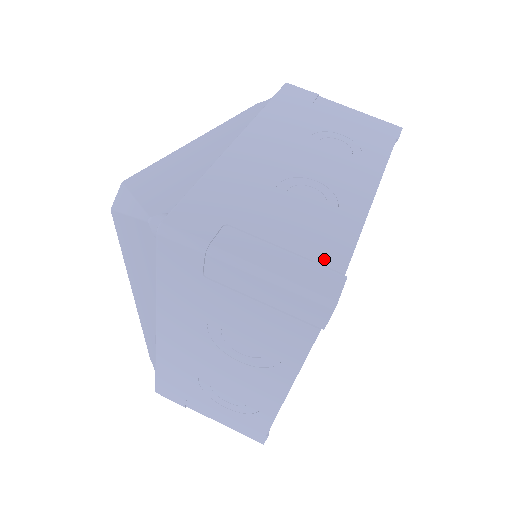
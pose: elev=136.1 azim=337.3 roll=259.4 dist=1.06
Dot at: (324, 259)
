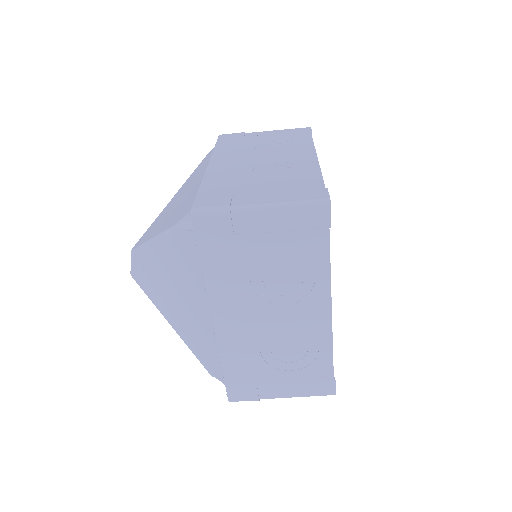
Dot at: (307, 186)
